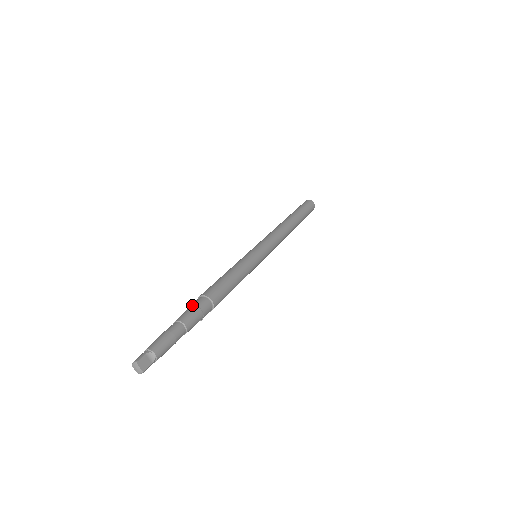
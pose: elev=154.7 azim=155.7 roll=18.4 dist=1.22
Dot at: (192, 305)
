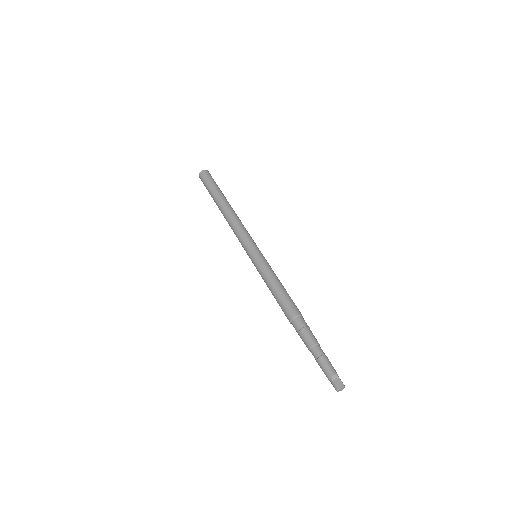
Dot at: (298, 332)
